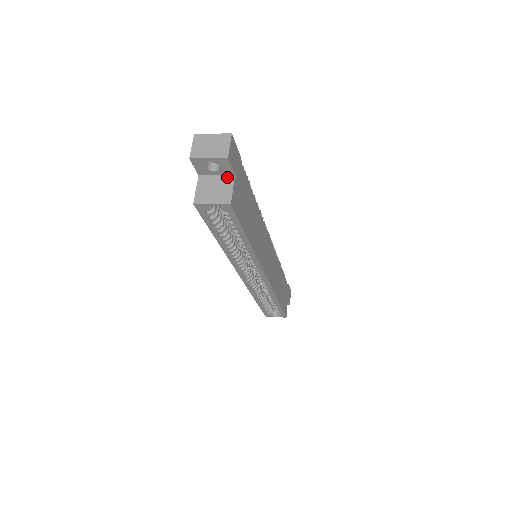
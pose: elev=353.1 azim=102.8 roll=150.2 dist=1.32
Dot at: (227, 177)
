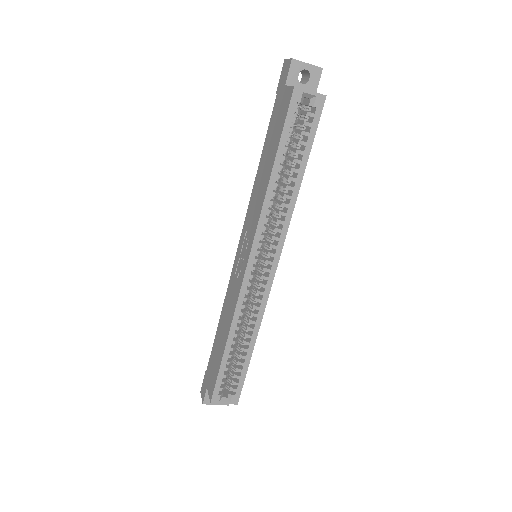
Dot at: occluded
